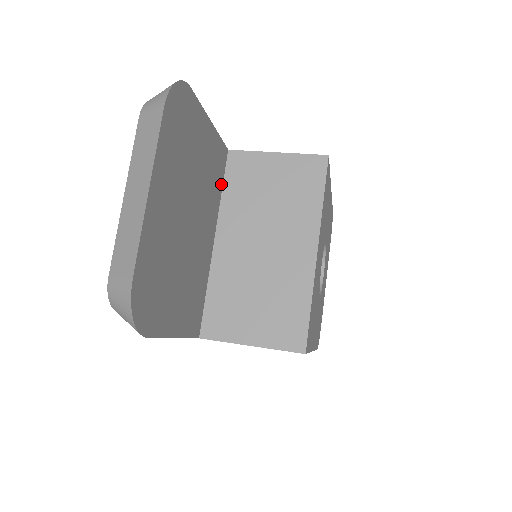
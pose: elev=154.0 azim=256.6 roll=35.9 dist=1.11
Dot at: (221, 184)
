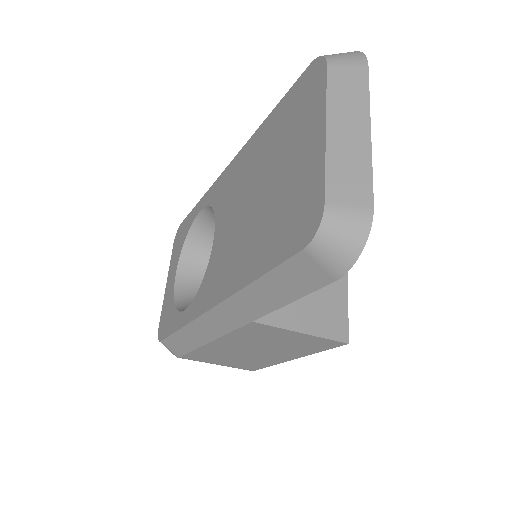
Dot at: occluded
